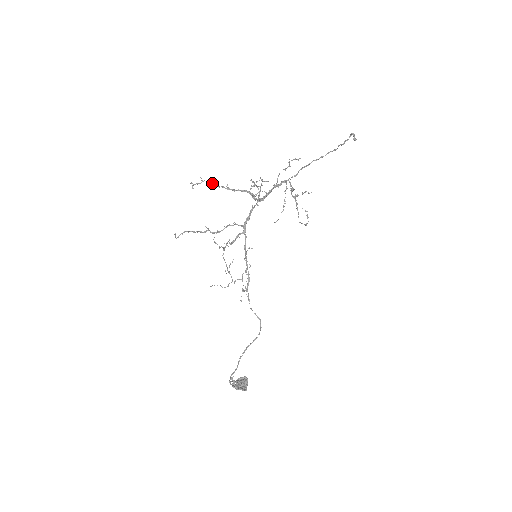
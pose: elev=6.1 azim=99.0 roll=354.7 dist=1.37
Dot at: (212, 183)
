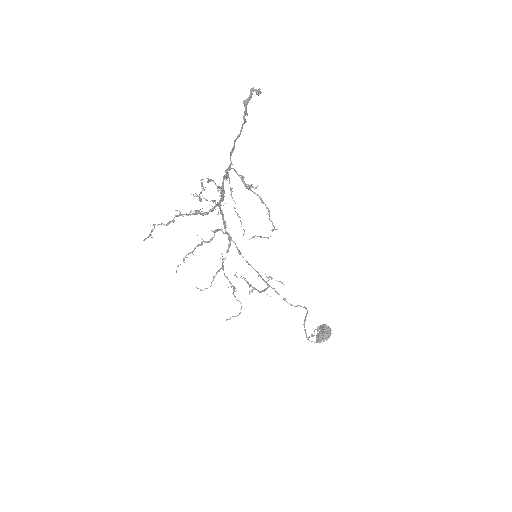
Dot at: occluded
